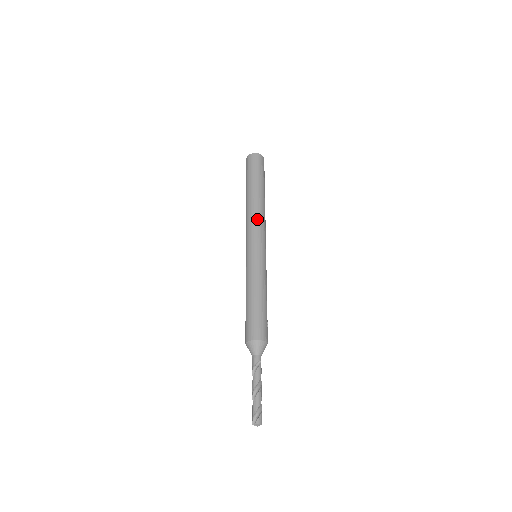
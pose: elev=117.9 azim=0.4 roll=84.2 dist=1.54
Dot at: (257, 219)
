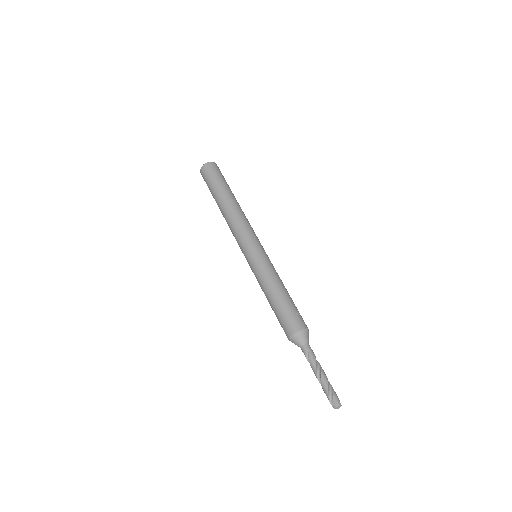
Dot at: (234, 226)
